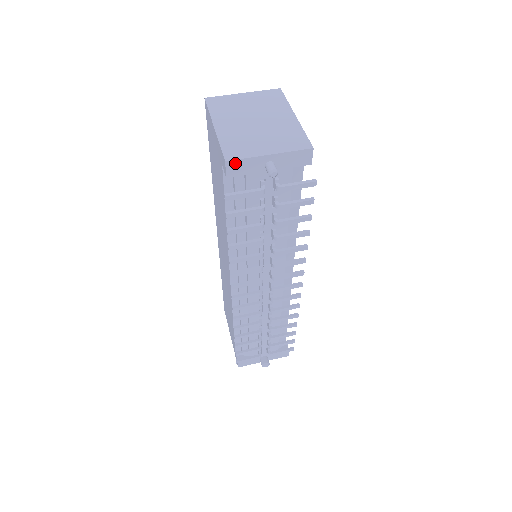
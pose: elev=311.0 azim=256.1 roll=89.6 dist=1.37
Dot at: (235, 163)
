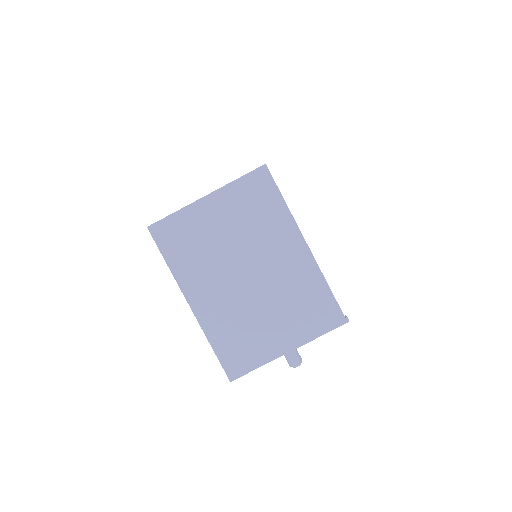
Dot at: (243, 373)
